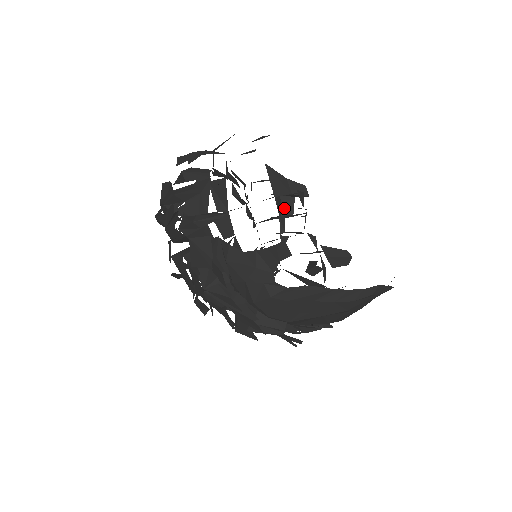
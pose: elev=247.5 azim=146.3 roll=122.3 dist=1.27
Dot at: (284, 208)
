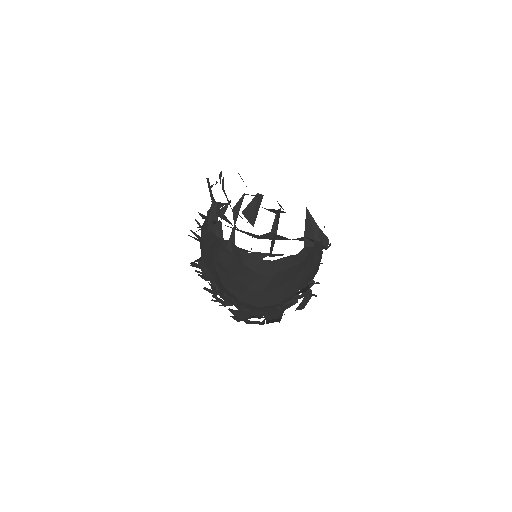
Dot at: occluded
